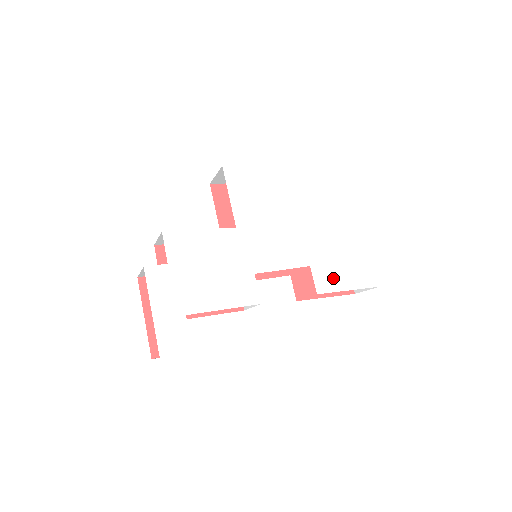
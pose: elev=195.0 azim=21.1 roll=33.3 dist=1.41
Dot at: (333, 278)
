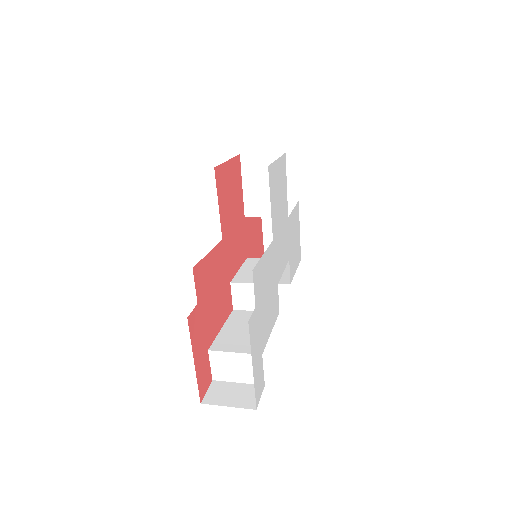
Dot at: (293, 264)
